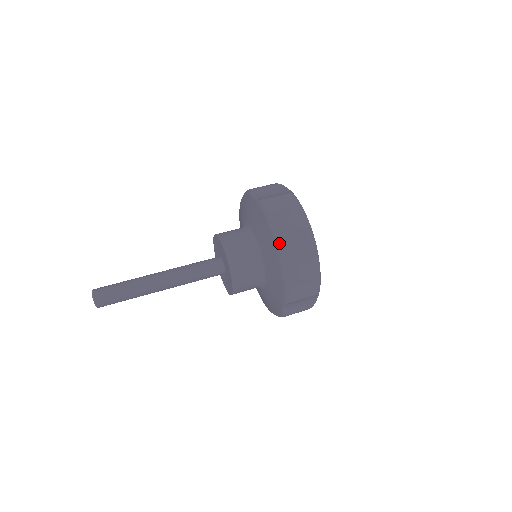
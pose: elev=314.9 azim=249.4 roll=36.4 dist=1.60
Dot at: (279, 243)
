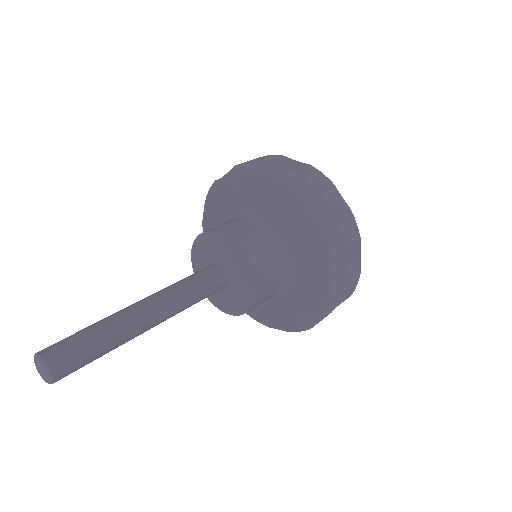
Dot at: (285, 178)
